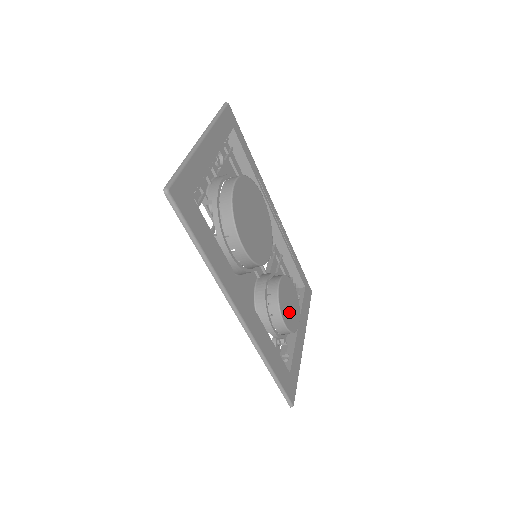
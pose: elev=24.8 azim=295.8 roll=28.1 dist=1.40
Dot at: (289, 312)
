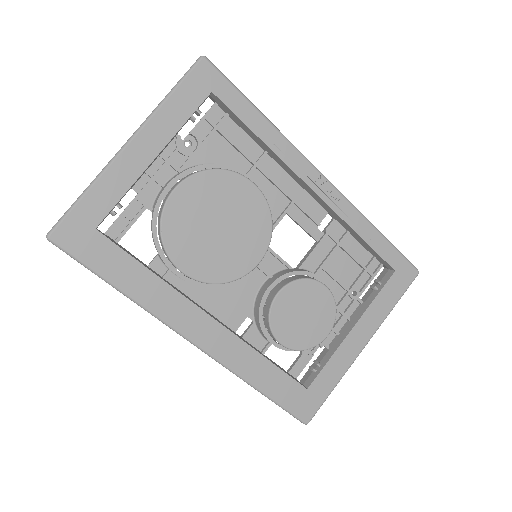
Dot at: (298, 326)
